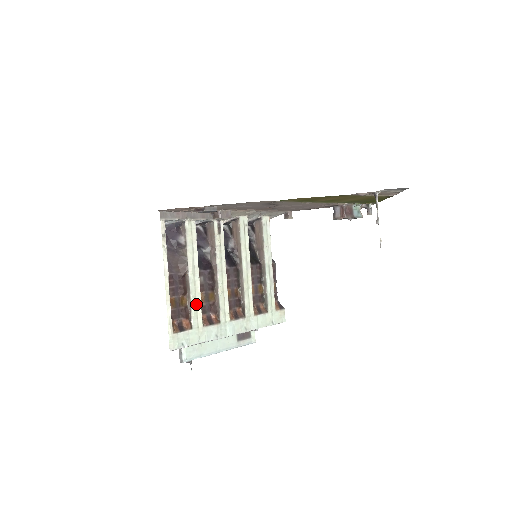
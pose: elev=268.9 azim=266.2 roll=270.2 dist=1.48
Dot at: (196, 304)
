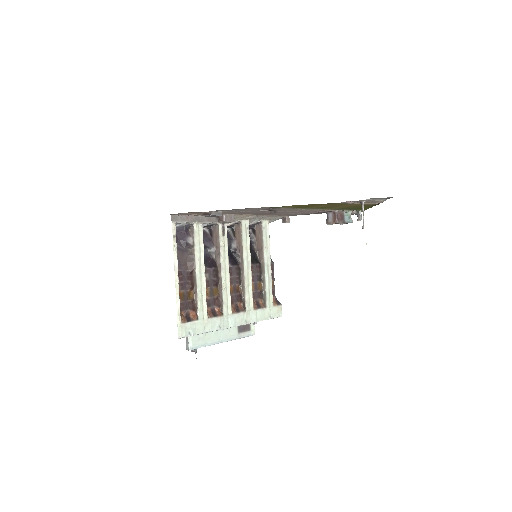
Dot at: (202, 298)
